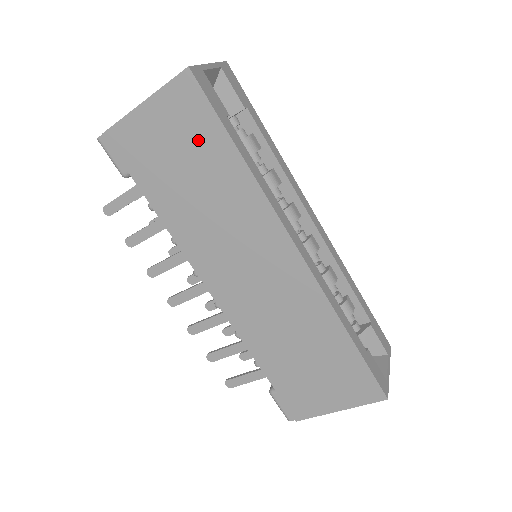
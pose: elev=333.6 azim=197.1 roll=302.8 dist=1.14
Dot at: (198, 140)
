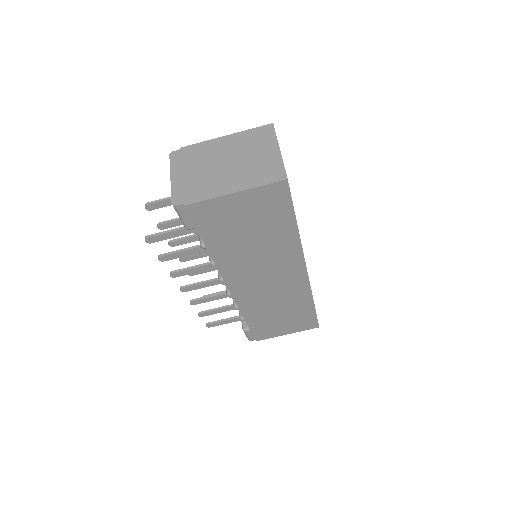
Dot at: (270, 218)
